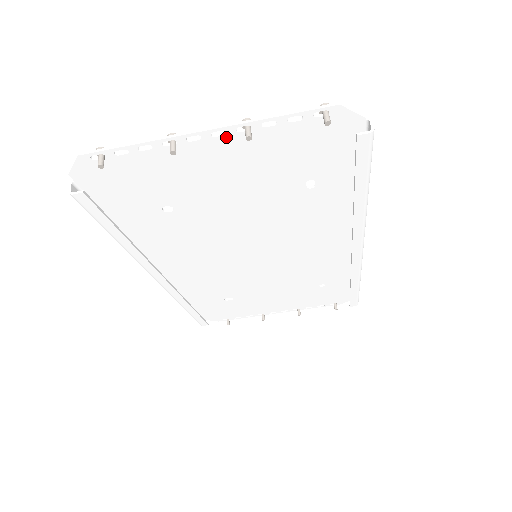
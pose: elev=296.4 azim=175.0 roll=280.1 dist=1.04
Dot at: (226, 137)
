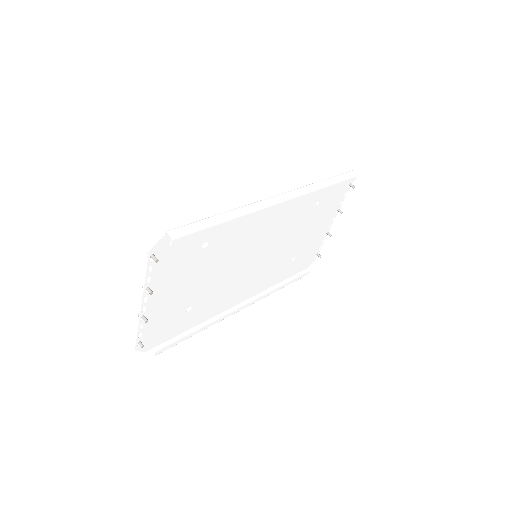
Dot at: (149, 296)
